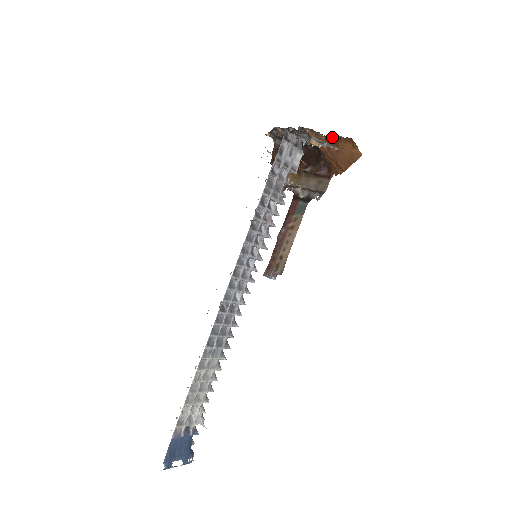
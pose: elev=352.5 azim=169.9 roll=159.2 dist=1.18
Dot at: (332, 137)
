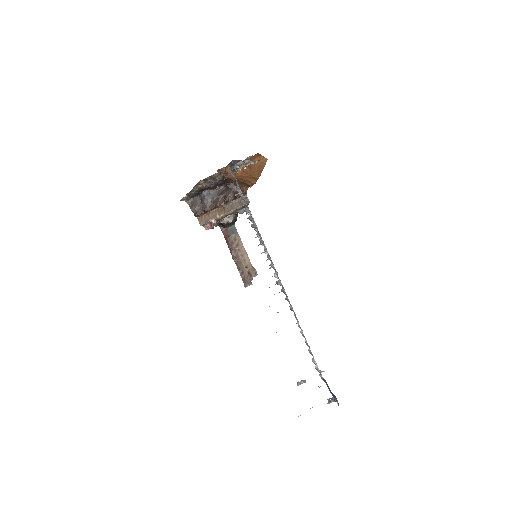
Dot at: occluded
